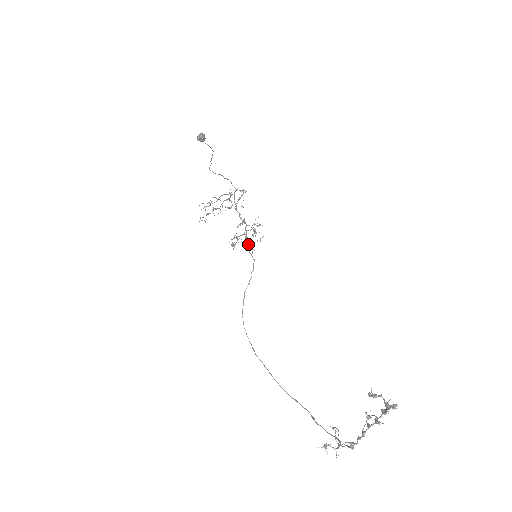
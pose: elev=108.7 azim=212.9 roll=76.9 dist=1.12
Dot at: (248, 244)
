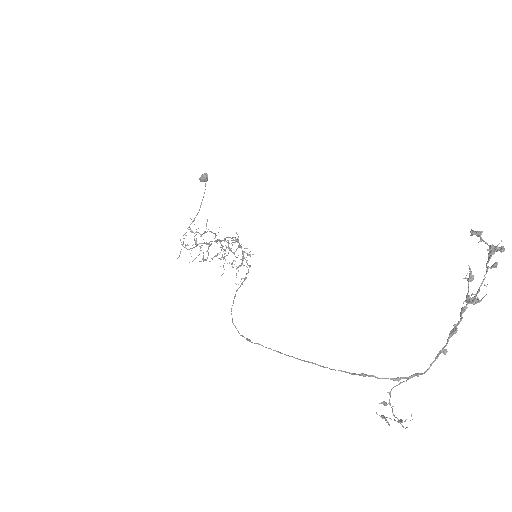
Dot at: (243, 254)
